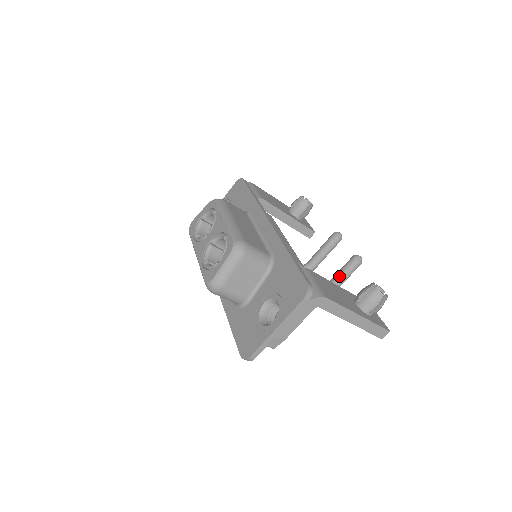
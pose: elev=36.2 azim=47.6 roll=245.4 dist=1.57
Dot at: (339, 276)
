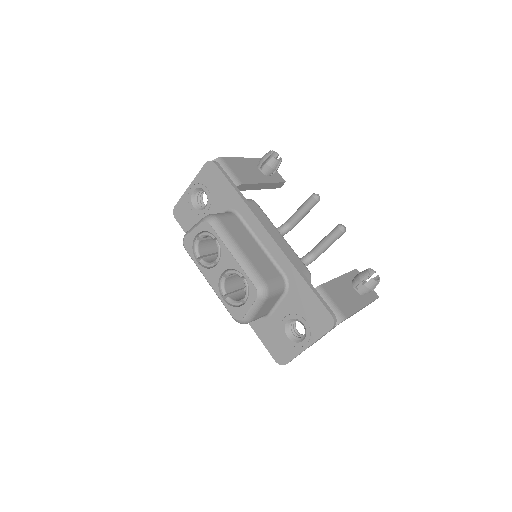
Dot at: (326, 245)
